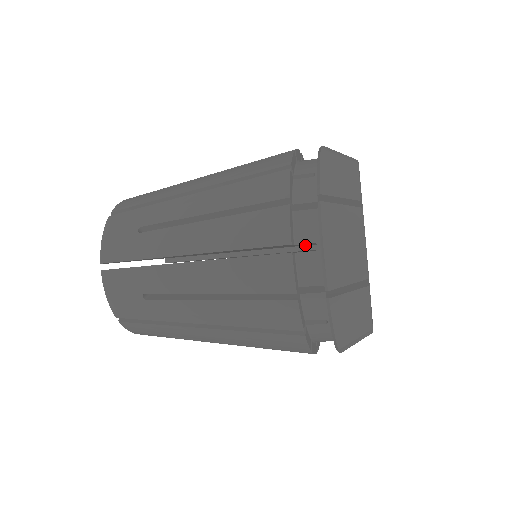
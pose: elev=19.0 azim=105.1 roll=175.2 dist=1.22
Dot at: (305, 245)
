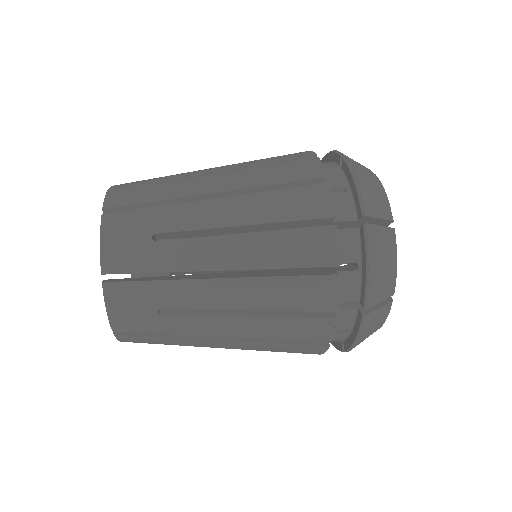
Dot at: occluded
